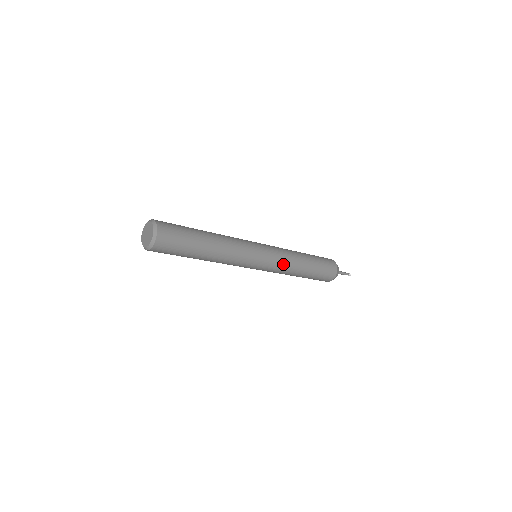
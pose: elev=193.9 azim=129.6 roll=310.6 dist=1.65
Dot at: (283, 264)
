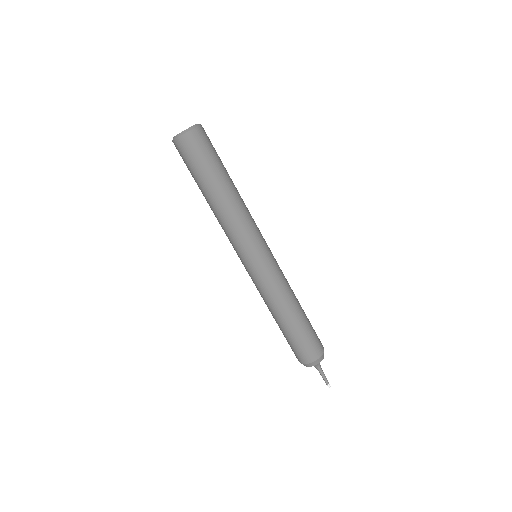
Dot at: (283, 275)
